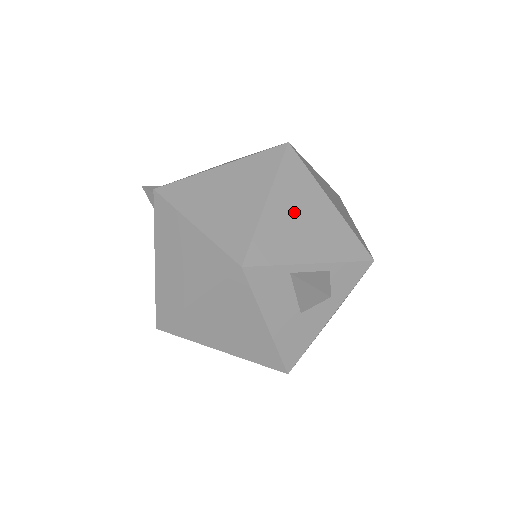
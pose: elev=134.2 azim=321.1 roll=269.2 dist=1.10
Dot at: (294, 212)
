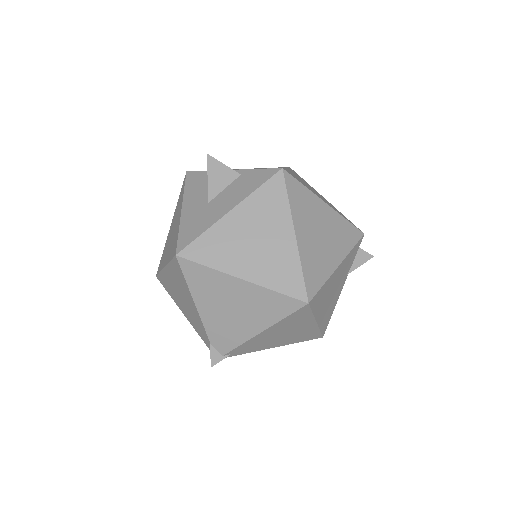
Dot at: occluded
